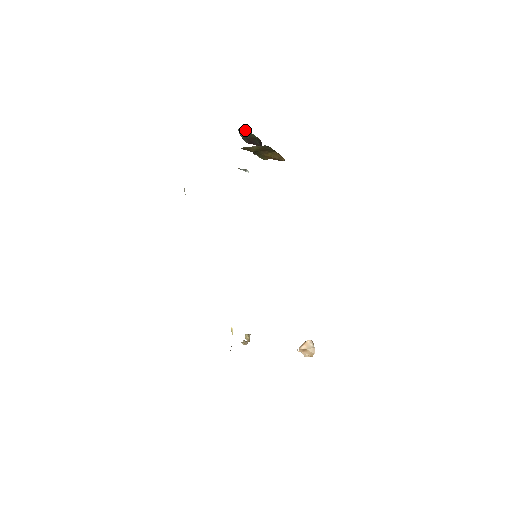
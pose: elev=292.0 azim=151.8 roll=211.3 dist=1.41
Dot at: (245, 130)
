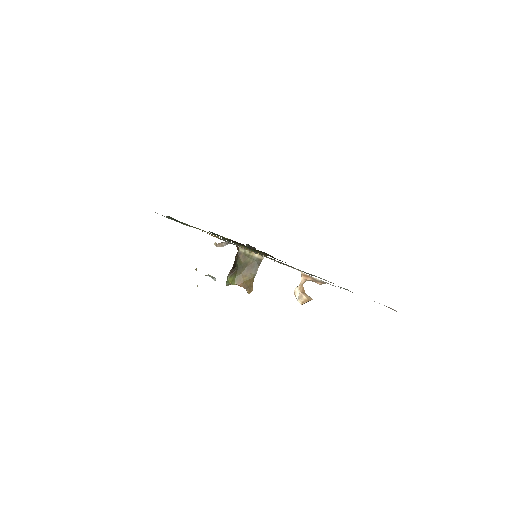
Dot at: occluded
